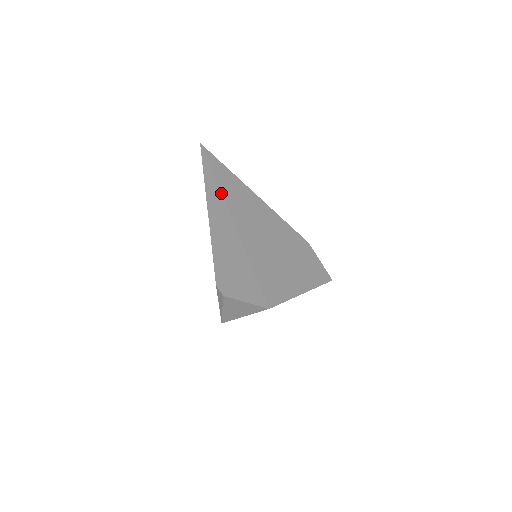
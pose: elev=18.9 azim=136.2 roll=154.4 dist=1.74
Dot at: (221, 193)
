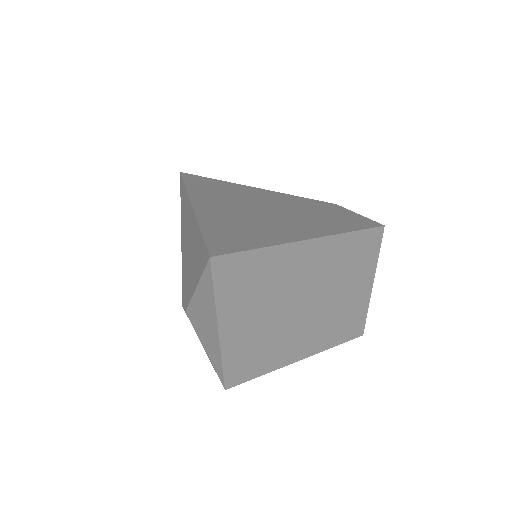
Dot at: (186, 190)
